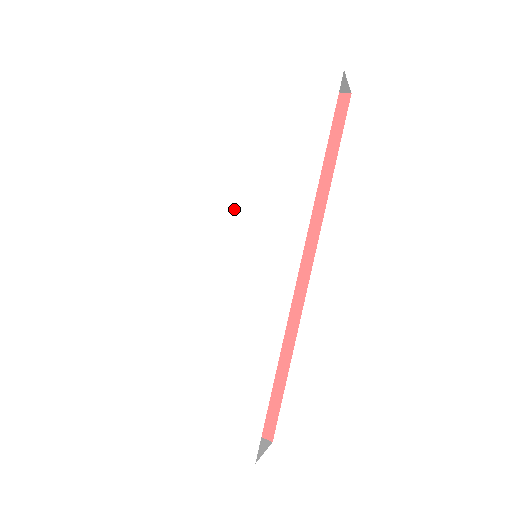
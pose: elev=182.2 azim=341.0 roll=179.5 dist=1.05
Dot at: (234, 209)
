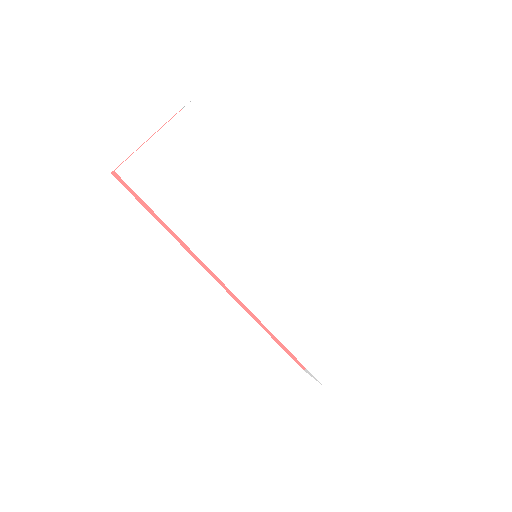
Dot at: (228, 248)
